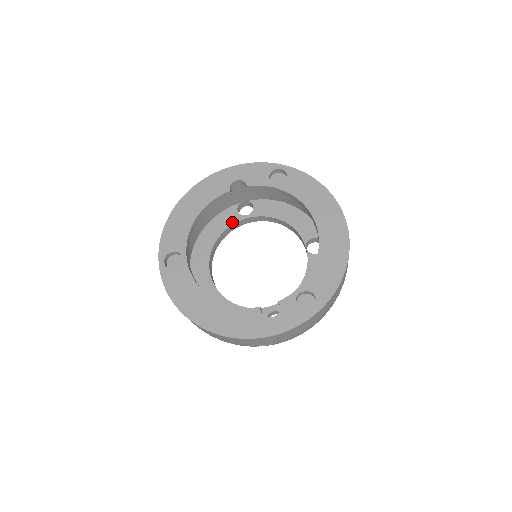
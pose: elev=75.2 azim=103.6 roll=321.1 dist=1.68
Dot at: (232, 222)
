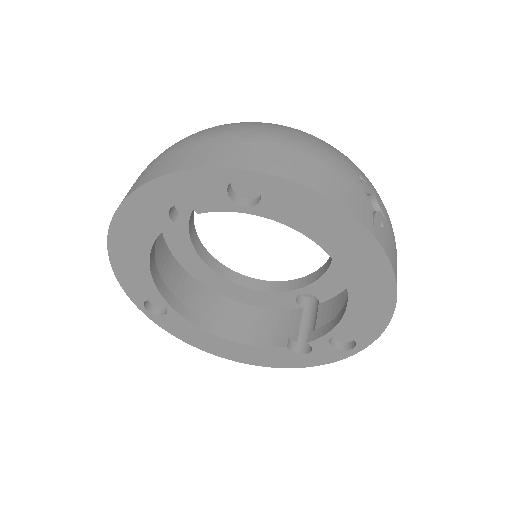
Dot at: occluded
